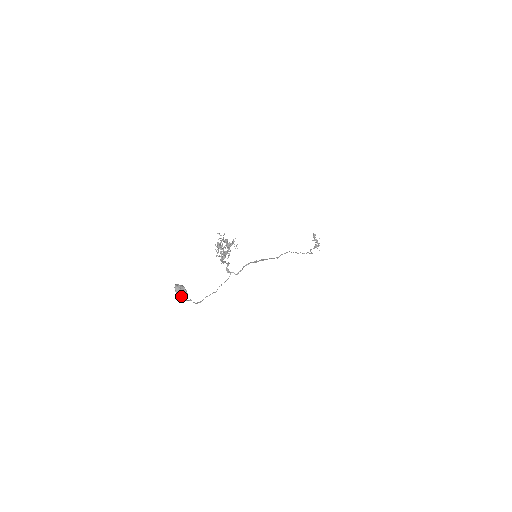
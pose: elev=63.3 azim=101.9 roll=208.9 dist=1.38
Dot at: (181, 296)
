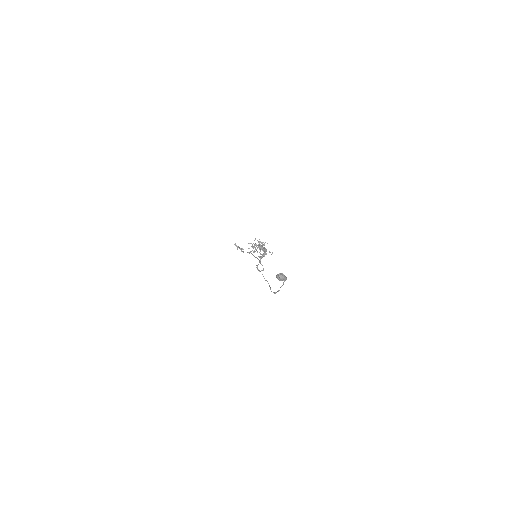
Dot at: (285, 279)
